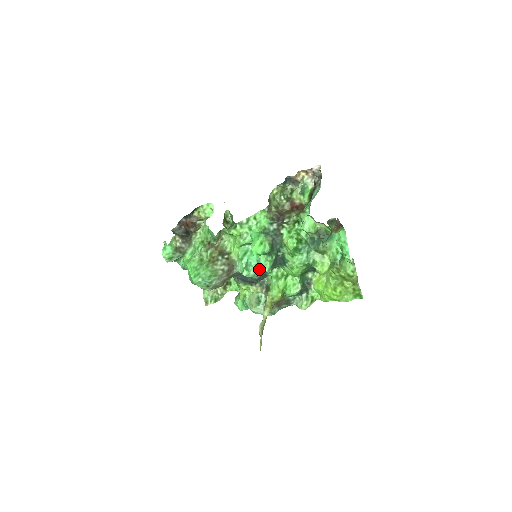
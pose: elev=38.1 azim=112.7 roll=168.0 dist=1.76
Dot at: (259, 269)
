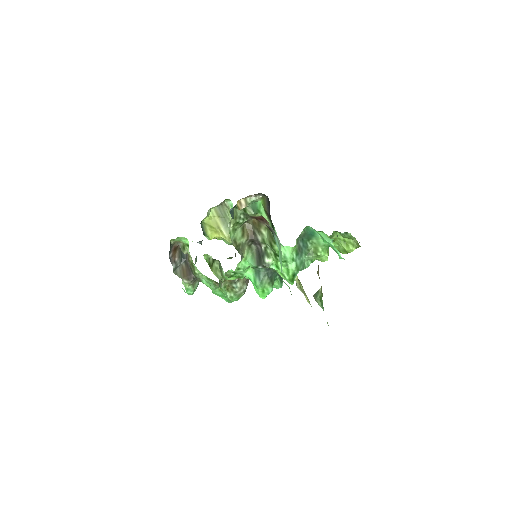
Dot at: occluded
